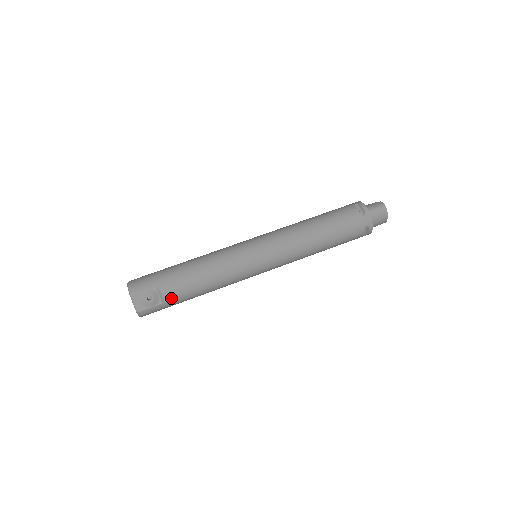
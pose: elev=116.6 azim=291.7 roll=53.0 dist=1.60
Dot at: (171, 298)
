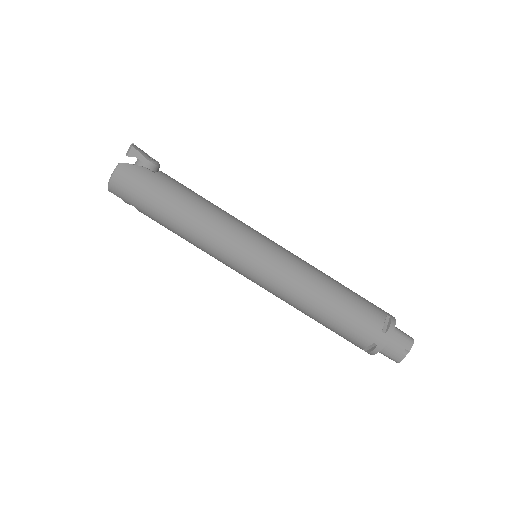
Dot at: occluded
